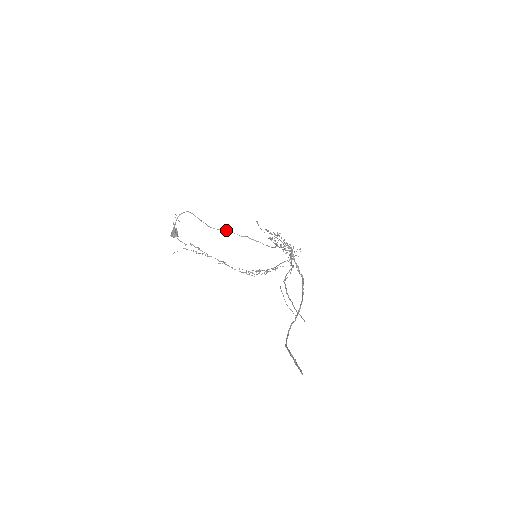
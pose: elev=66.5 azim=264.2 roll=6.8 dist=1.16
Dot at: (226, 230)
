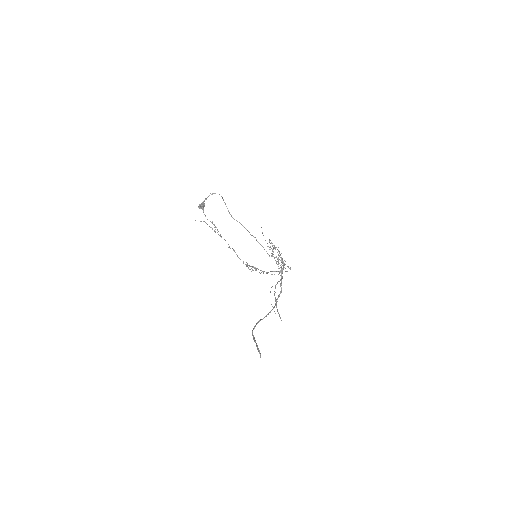
Dot at: occluded
